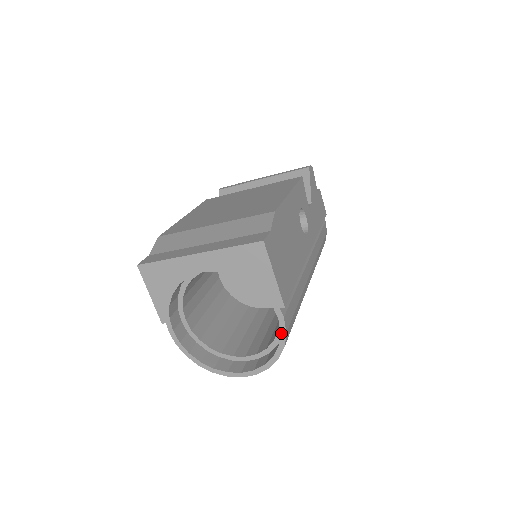
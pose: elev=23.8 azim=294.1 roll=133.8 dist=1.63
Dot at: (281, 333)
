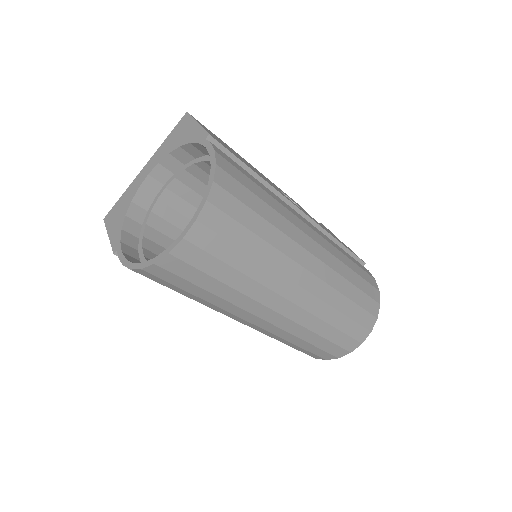
Dot at: (210, 156)
